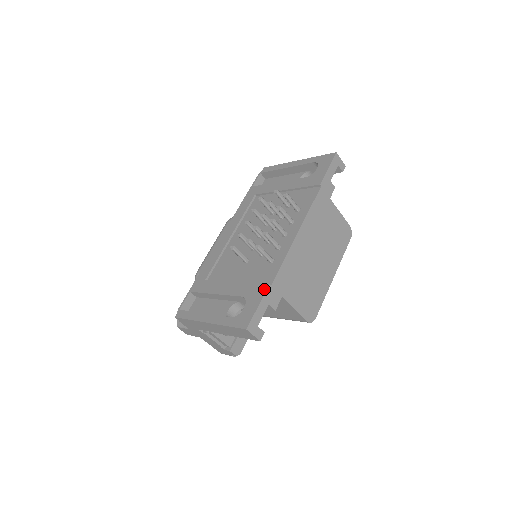
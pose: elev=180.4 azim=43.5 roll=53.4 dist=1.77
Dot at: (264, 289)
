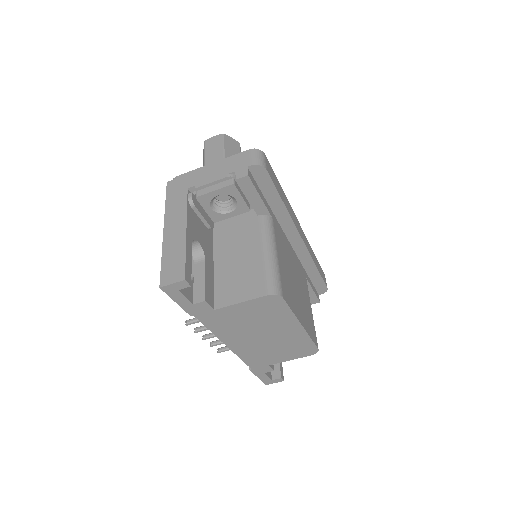
Dot at: occluded
